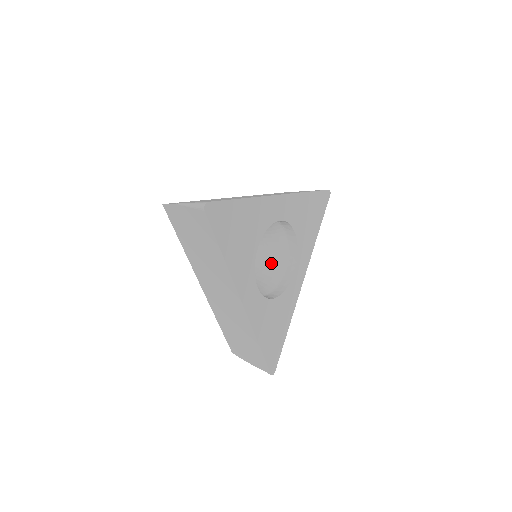
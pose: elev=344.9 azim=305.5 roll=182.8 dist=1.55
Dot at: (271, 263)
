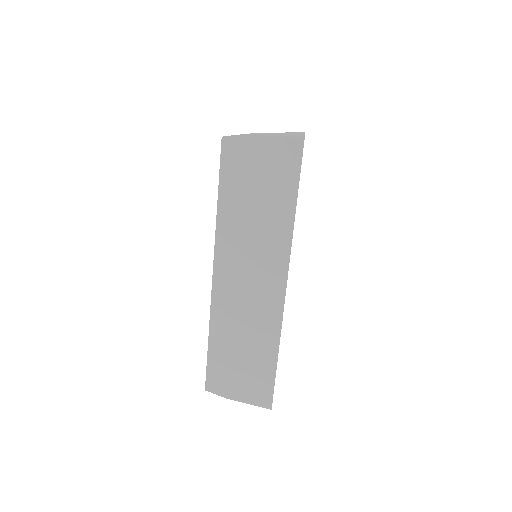
Dot at: occluded
